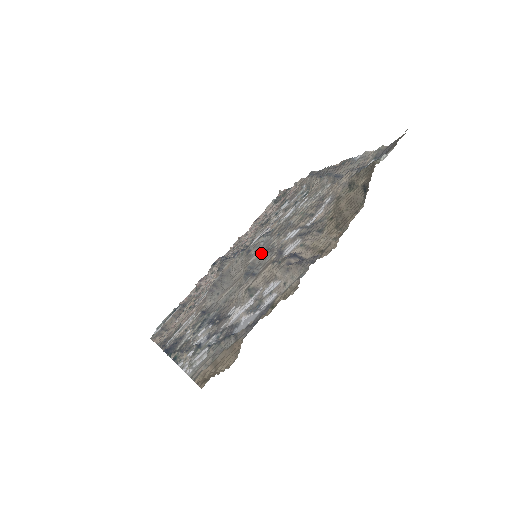
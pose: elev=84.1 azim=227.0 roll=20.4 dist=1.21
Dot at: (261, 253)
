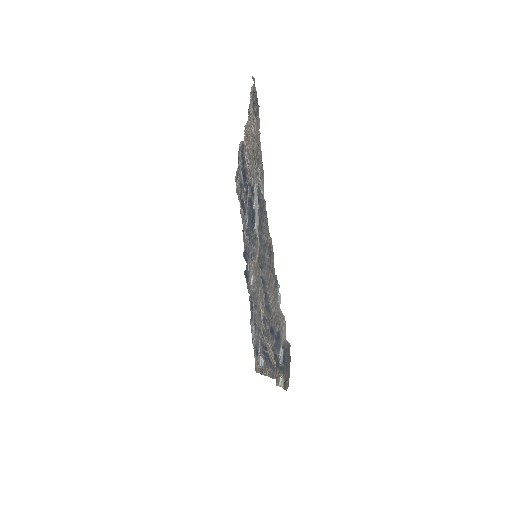
Dot at: occluded
